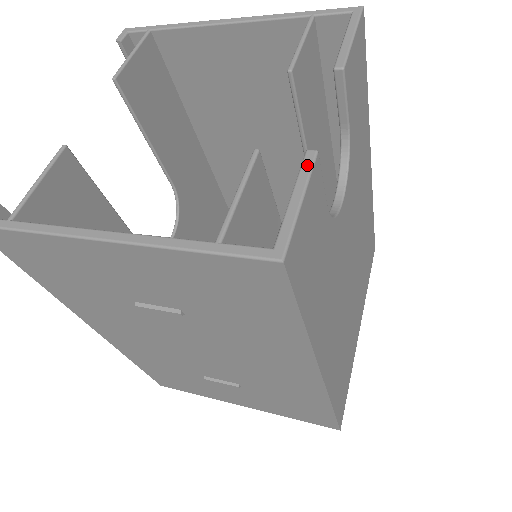
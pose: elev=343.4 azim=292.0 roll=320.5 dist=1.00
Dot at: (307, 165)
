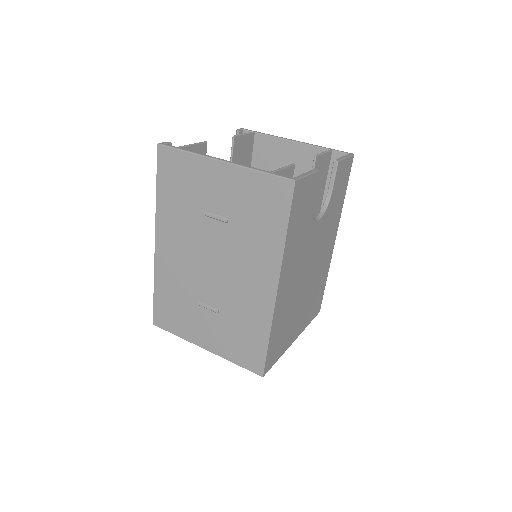
Dot at: (313, 170)
